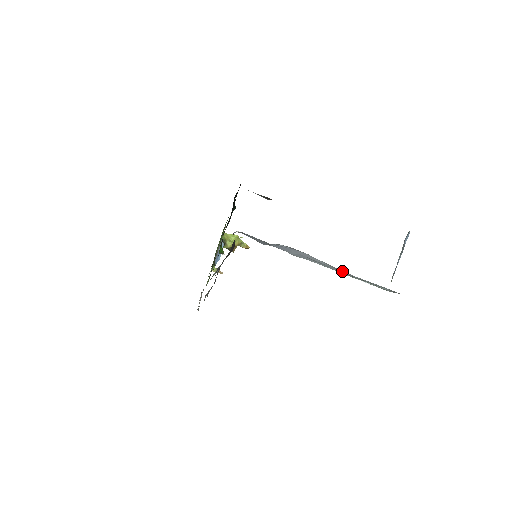
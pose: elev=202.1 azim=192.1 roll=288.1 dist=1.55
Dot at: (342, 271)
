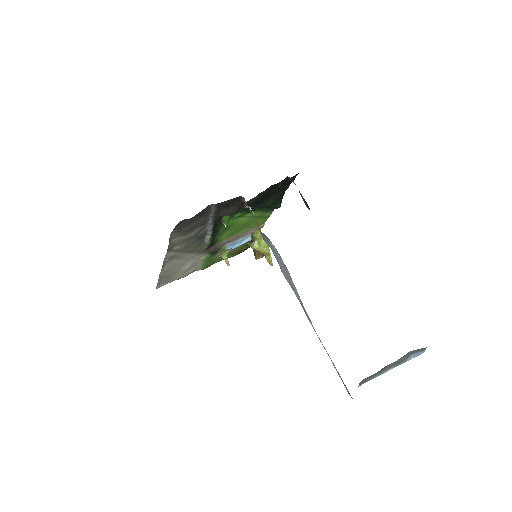
Dot at: occluded
